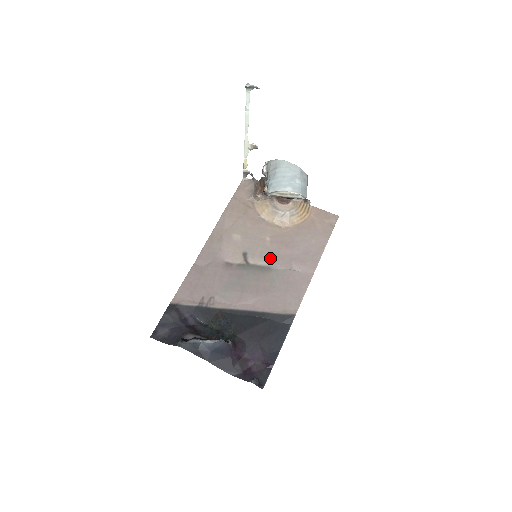
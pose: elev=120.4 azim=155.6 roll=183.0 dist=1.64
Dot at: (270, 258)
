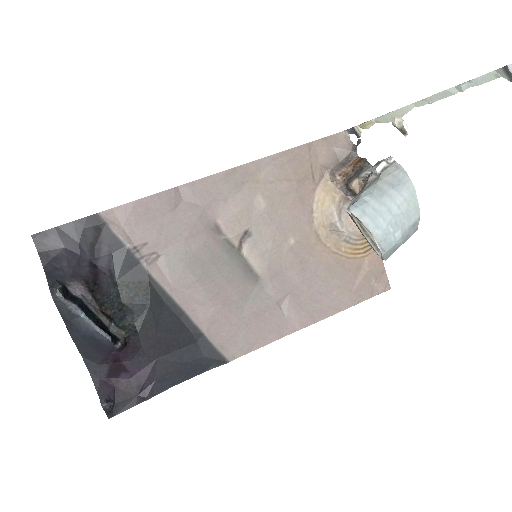
Dot at: (270, 268)
